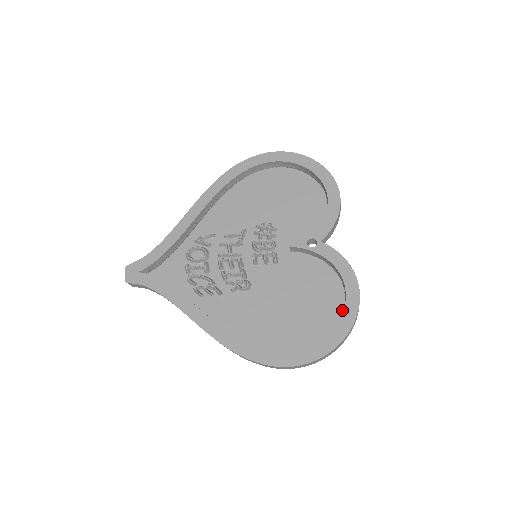
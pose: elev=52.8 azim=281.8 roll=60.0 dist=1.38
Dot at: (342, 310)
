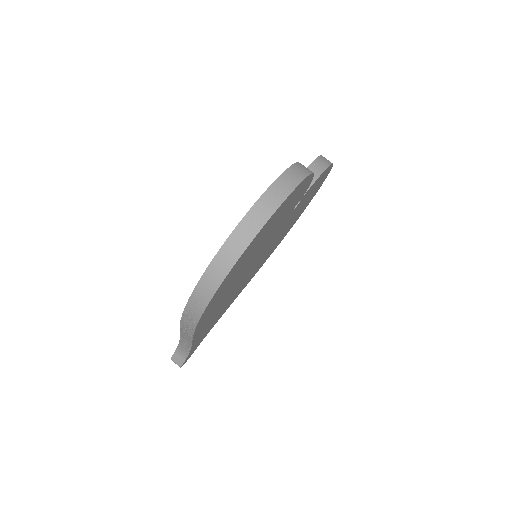
Dot at: occluded
